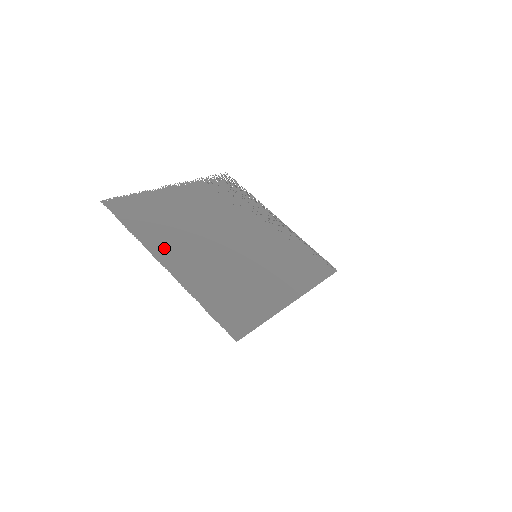
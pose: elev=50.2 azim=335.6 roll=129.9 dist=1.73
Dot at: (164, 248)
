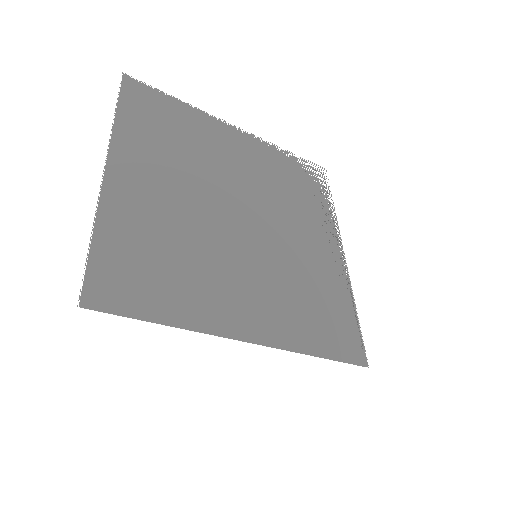
Dot at: (135, 154)
